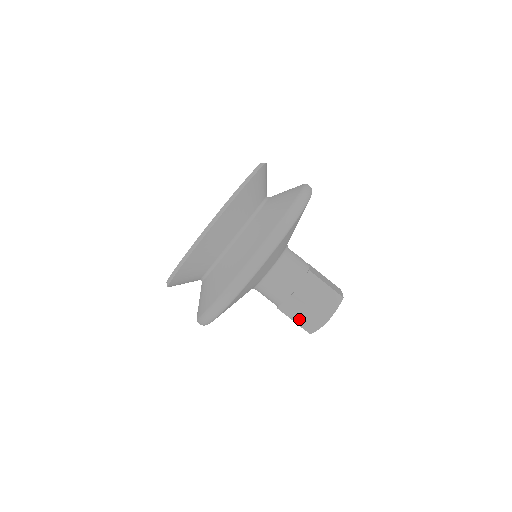
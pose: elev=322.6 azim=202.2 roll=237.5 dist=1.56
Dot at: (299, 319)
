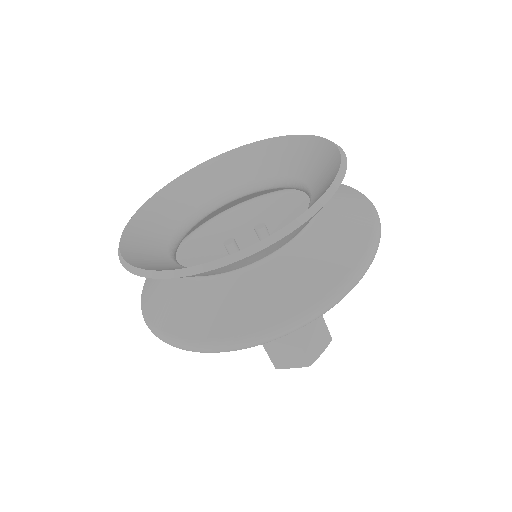
Dot at: occluded
